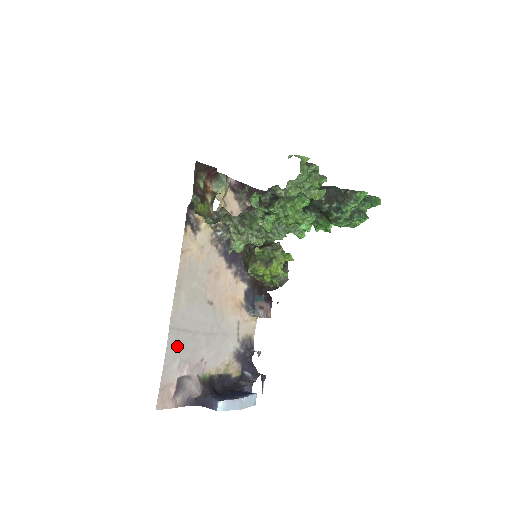
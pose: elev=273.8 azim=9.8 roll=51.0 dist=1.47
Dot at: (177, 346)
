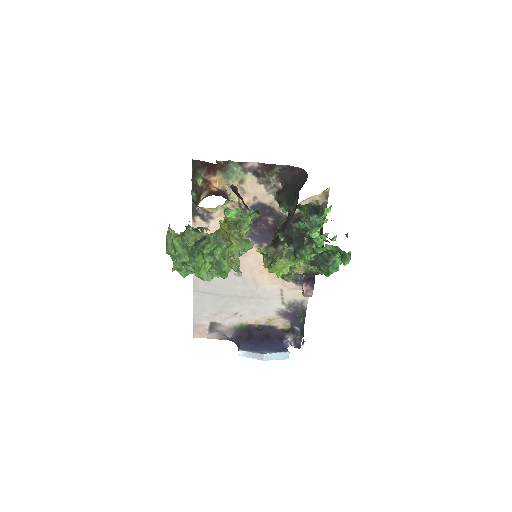
Dot at: (204, 303)
